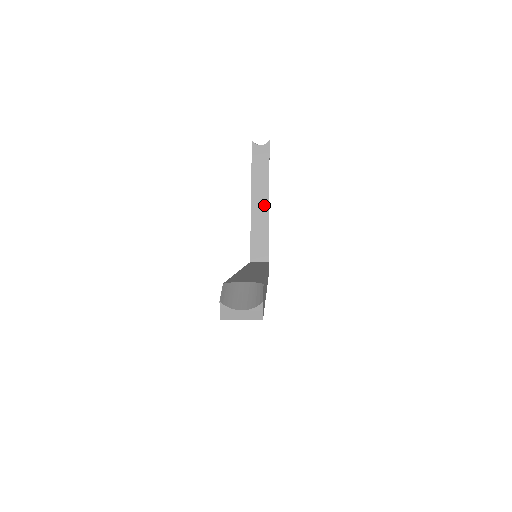
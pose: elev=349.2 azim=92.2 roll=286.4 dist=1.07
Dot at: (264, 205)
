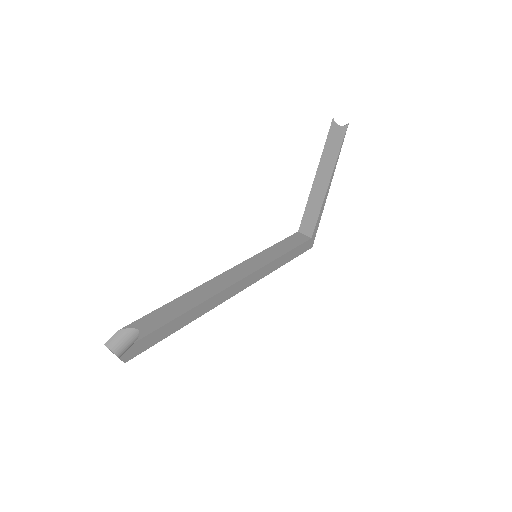
Dot at: (323, 187)
